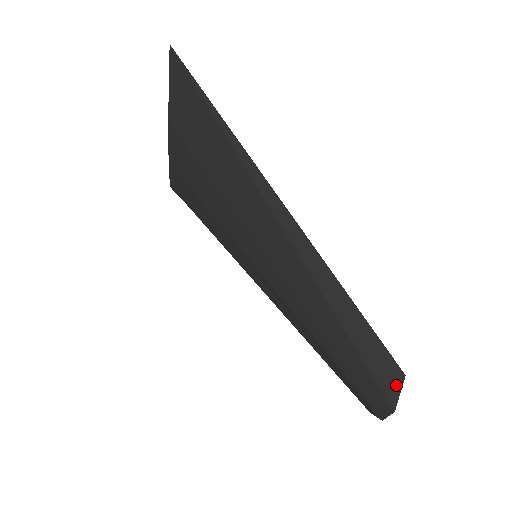
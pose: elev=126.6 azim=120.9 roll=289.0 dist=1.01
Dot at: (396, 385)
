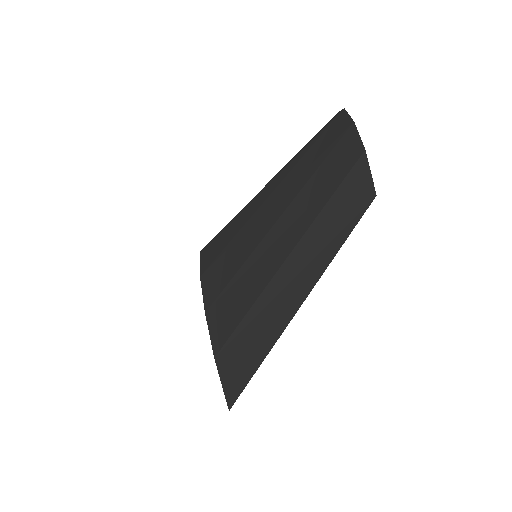
Dot at: occluded
